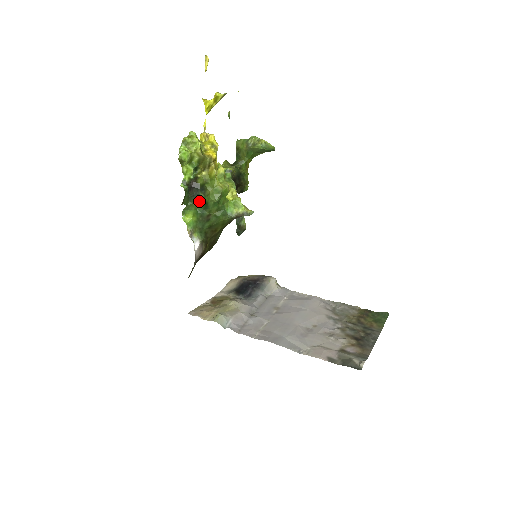
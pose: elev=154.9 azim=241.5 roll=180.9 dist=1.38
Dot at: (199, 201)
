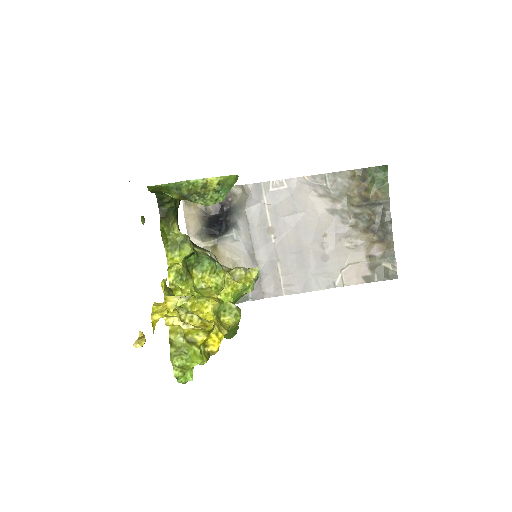
Dot at: occluded
